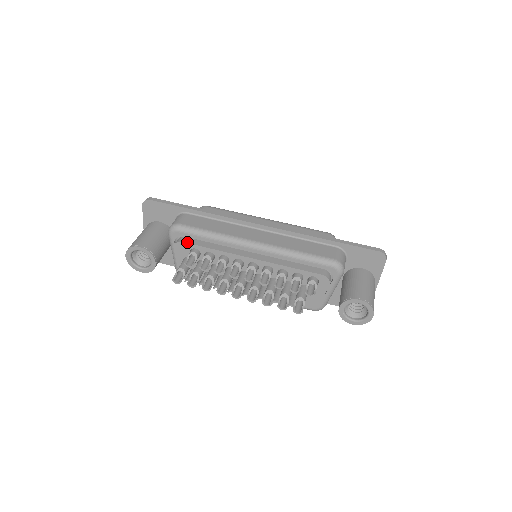
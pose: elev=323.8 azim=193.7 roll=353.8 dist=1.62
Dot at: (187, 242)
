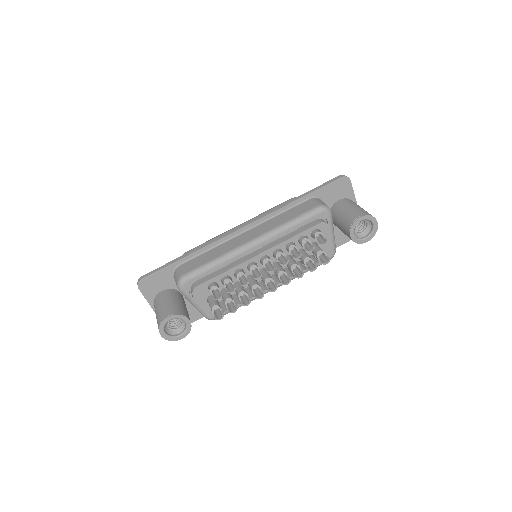
Dot at: (201, 283)
